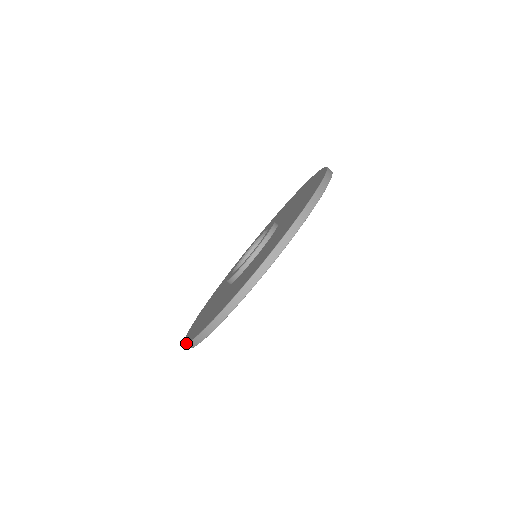
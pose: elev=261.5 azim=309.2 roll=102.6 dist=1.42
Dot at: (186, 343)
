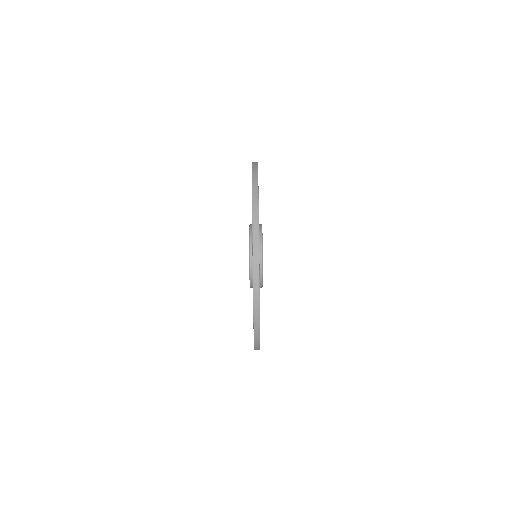
Dot at: occluded
